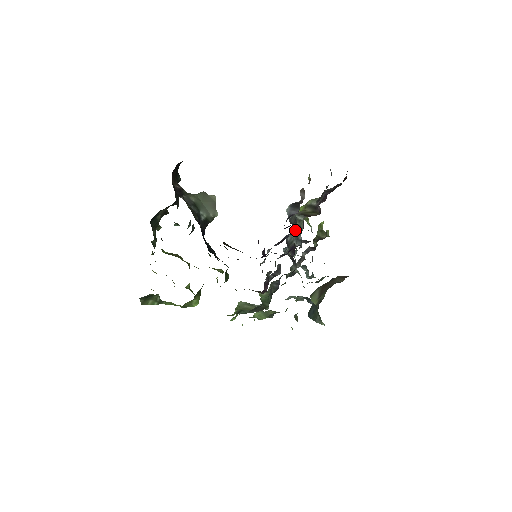
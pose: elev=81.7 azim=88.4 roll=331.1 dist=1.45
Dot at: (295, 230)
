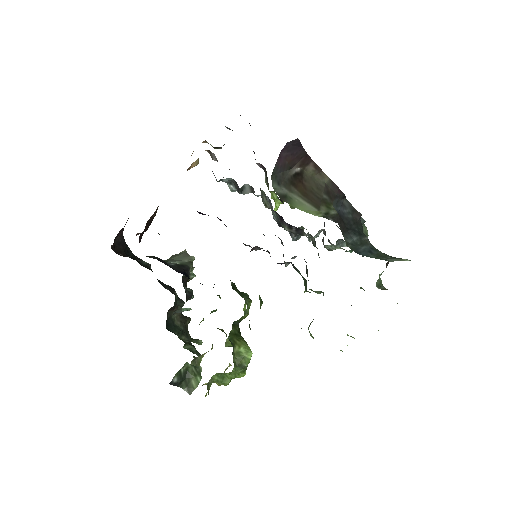
Dot at: (268, 205)
